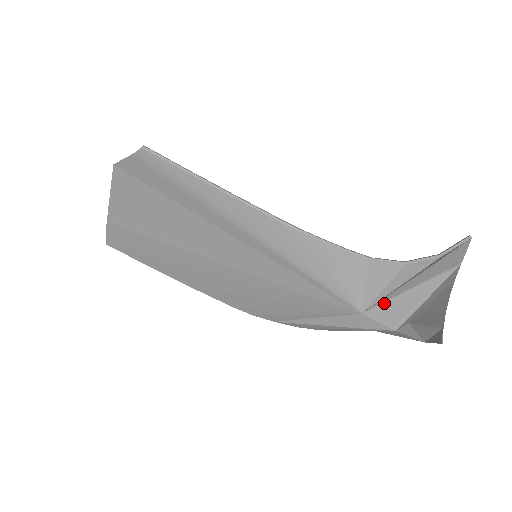
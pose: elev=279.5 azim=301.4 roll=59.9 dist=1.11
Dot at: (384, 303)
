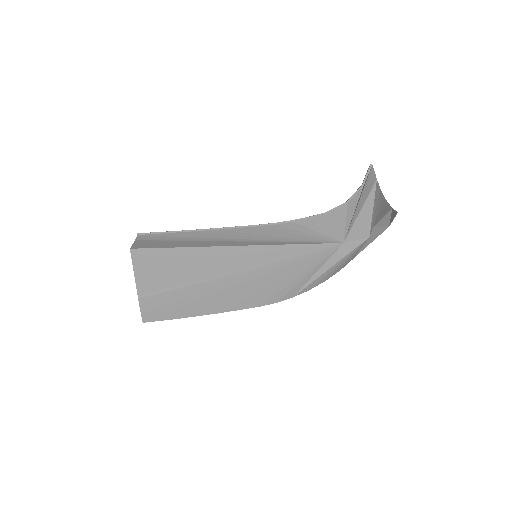
Dot at: (352, 228)
